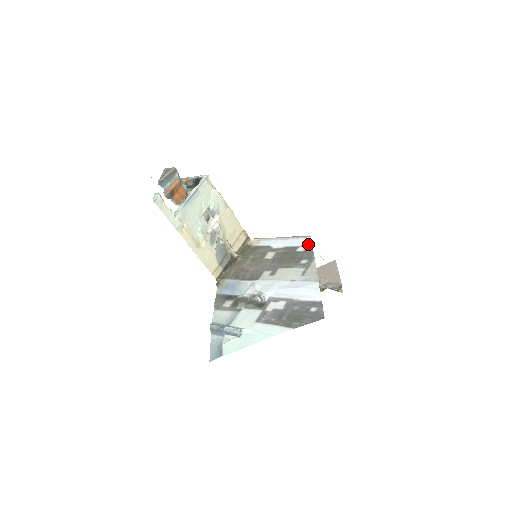
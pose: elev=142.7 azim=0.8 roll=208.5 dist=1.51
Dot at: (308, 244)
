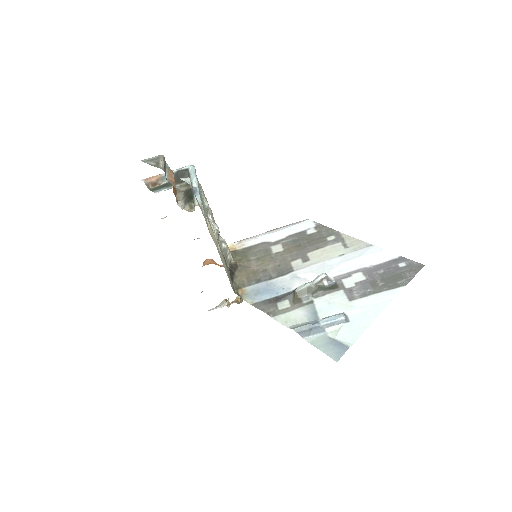
Dot at: (315, 225)
